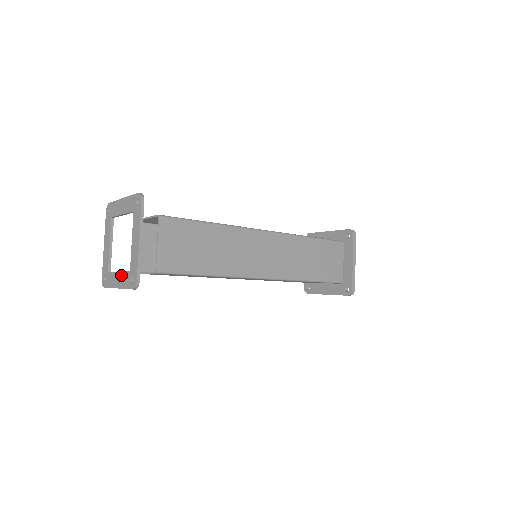
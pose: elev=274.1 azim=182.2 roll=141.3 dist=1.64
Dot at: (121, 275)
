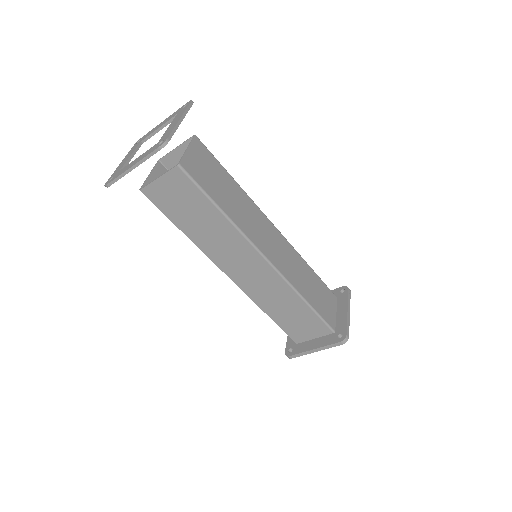
Dot at: (142, 155)
